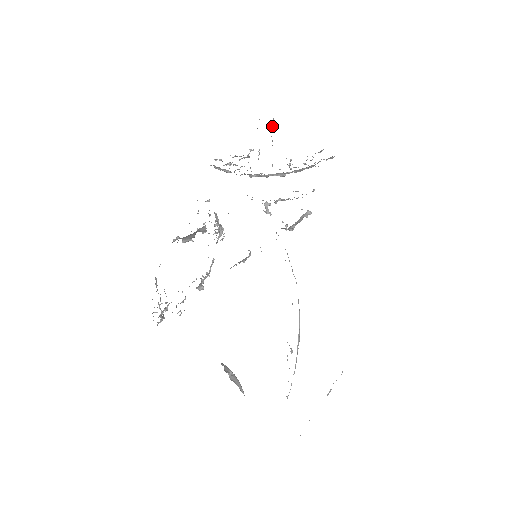
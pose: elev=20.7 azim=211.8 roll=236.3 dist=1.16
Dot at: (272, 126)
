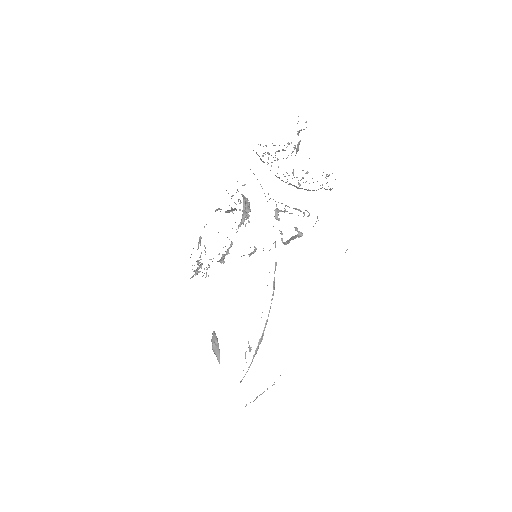
Dot at: (303, 129)
